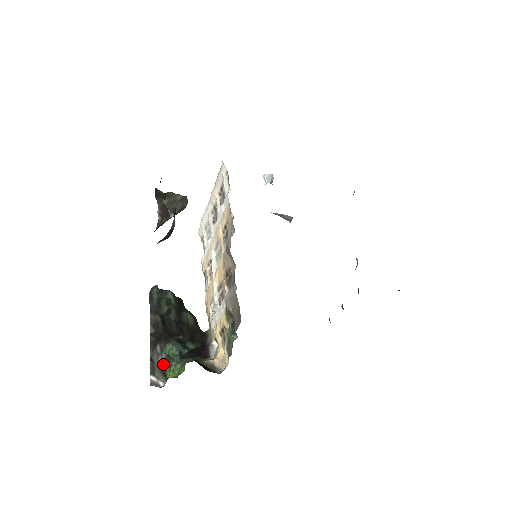
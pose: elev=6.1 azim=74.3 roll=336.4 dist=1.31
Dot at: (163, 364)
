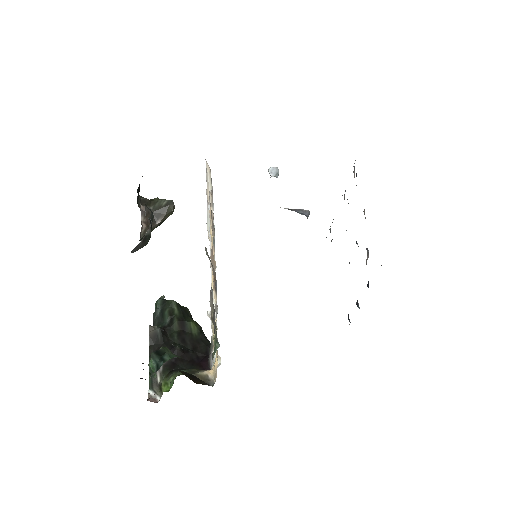
Dot at: (160, 377)
